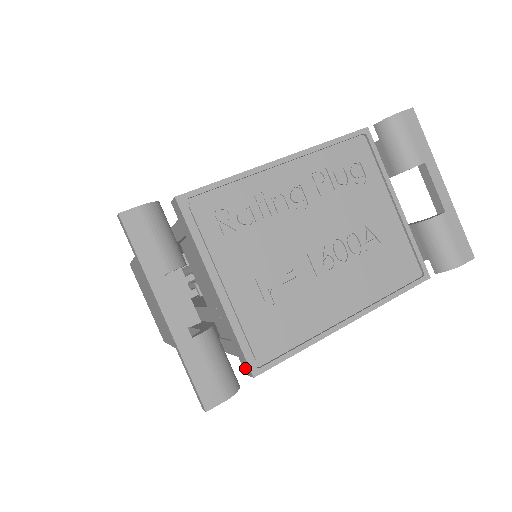
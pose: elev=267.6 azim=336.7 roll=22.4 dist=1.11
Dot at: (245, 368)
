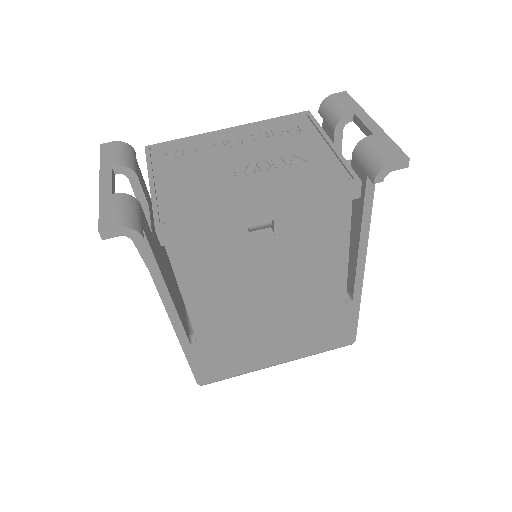
Dot at: (158, 236)
